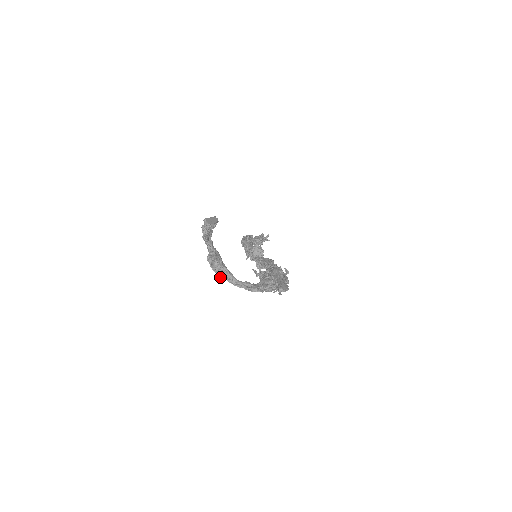
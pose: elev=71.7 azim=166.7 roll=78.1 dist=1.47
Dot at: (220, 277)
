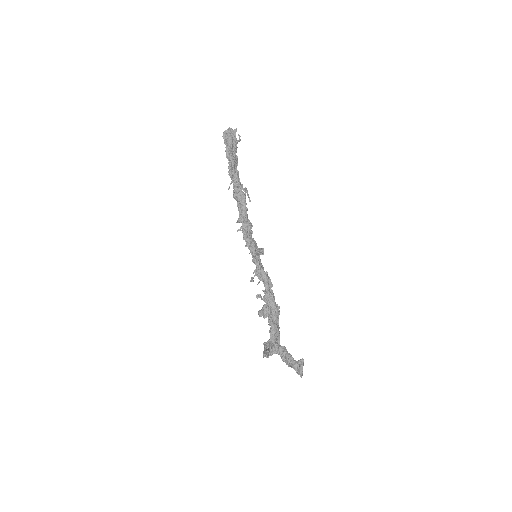
Dot at: occluded
